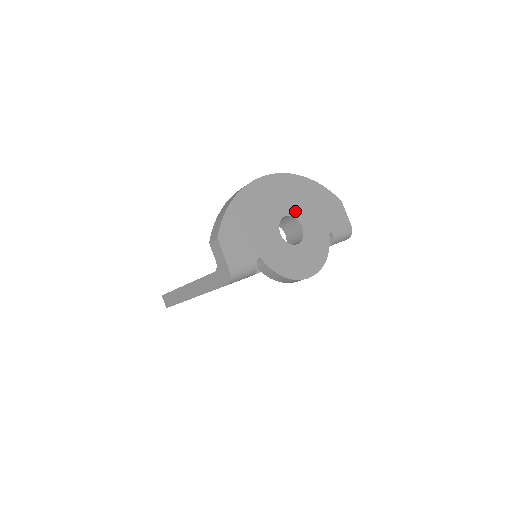
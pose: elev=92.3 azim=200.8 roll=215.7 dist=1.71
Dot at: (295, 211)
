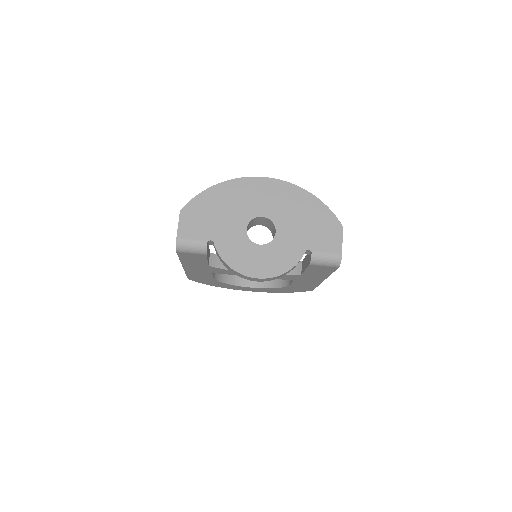
Dot at: (276, 216)
